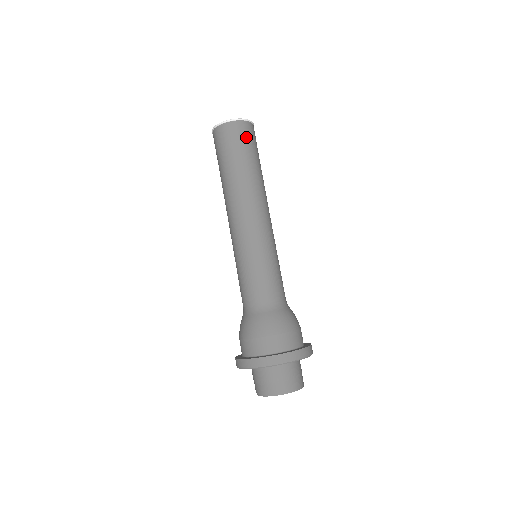
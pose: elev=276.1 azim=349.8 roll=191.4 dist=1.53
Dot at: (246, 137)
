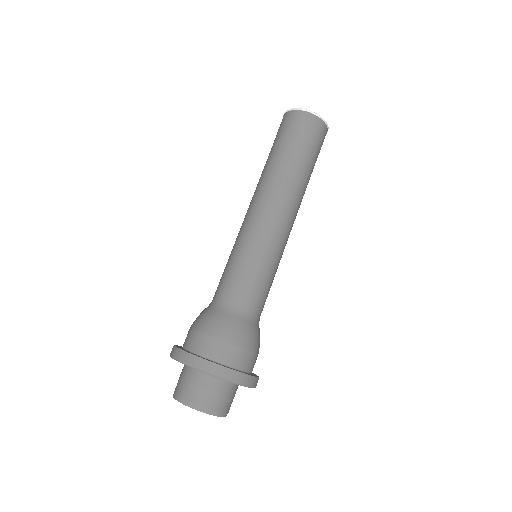
Dot at: (312, 134)
